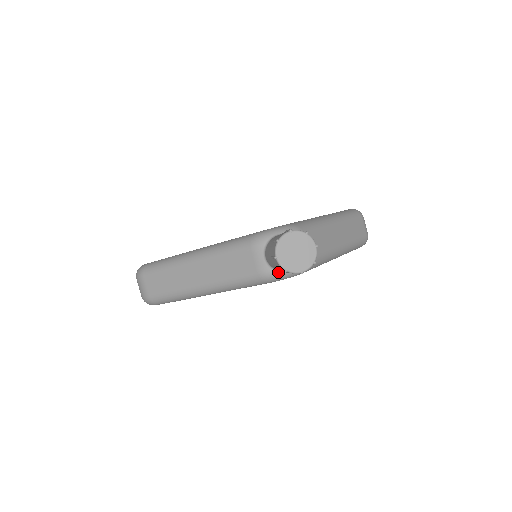
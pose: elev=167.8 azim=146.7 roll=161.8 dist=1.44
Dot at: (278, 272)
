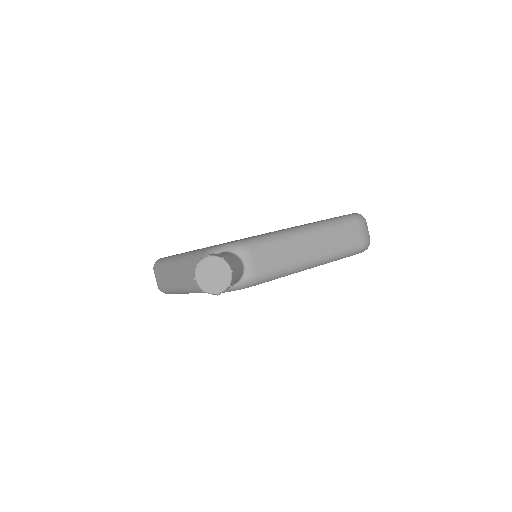
Dot at: occluded
